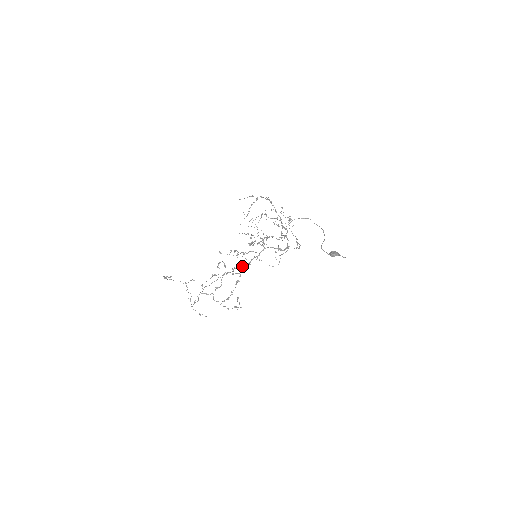
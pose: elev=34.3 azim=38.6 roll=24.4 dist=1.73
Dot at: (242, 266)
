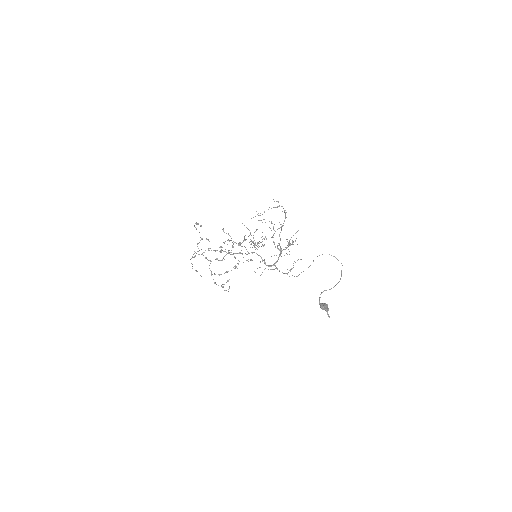
Dot at: (227, 253)
